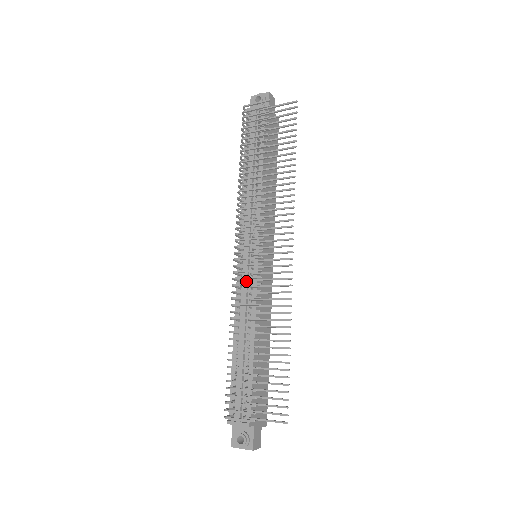
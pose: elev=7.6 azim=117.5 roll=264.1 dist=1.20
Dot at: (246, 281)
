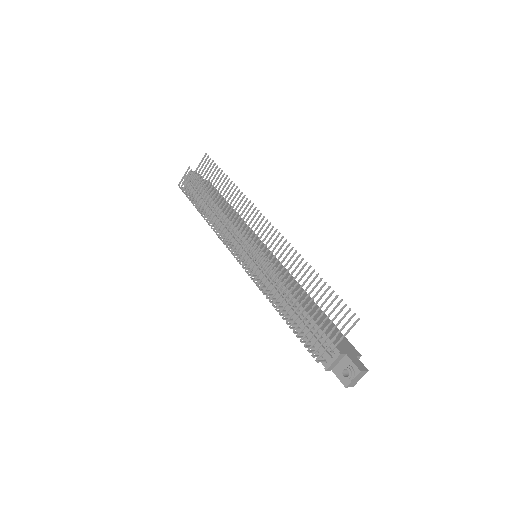
Dot at: occluded
